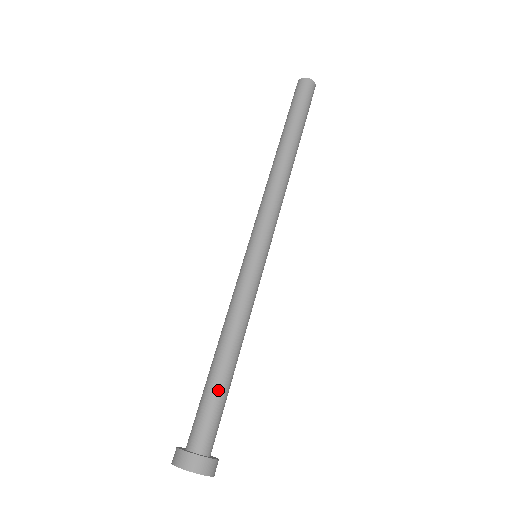
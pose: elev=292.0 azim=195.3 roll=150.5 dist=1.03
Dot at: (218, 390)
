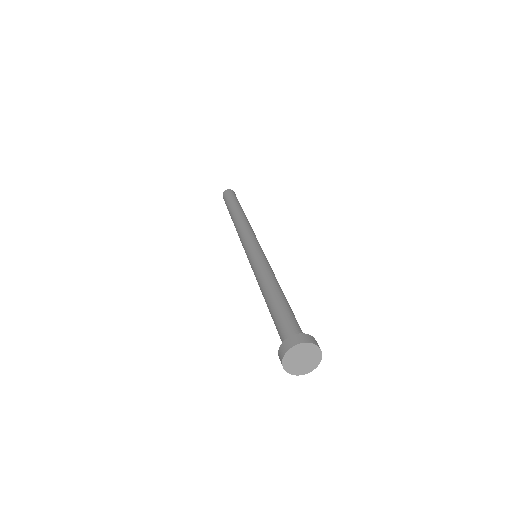
Dot at: (284, 308)
